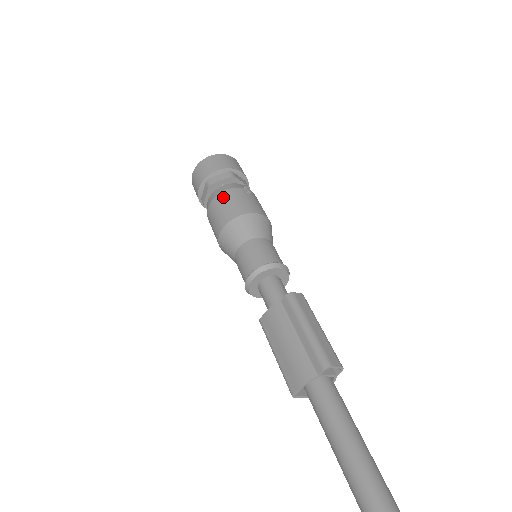
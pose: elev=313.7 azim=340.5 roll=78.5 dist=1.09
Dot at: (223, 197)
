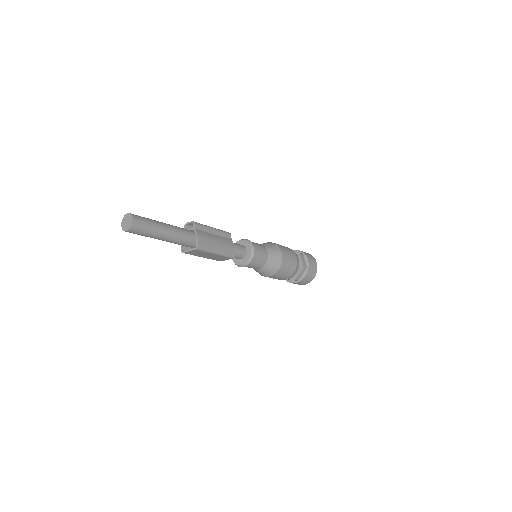
Dot at: occluded
